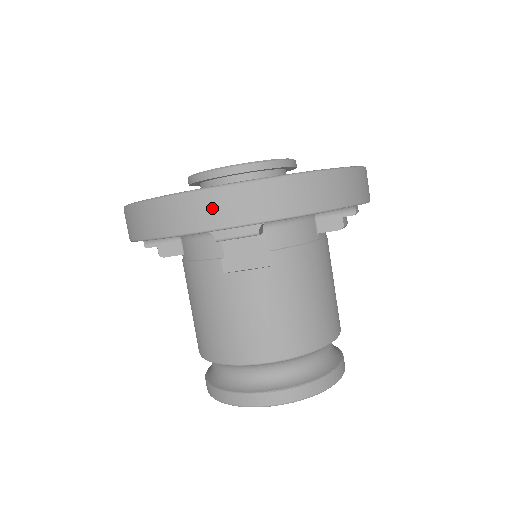
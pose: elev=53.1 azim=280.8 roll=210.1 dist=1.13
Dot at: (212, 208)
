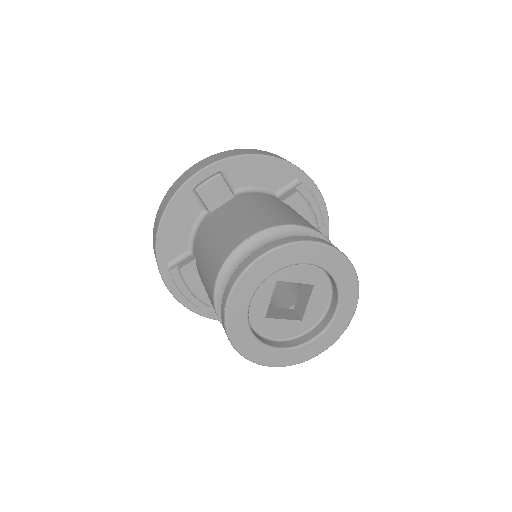
Dot at: (188, 173)
